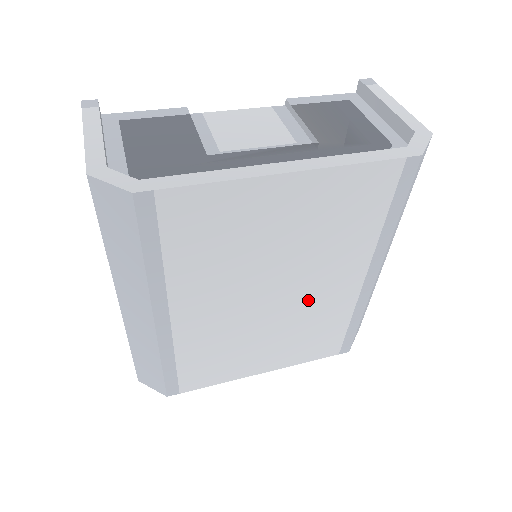
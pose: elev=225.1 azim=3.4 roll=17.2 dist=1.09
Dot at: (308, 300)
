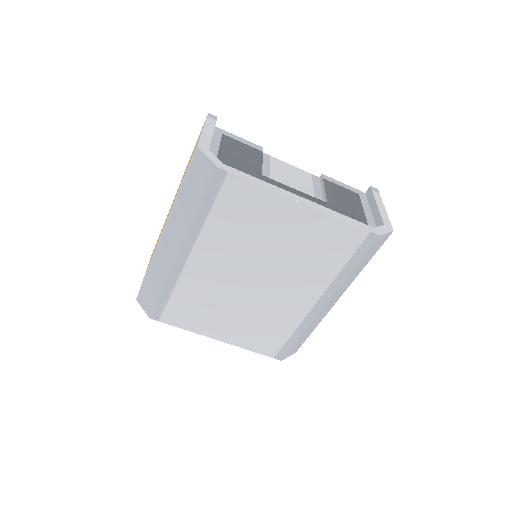
Dot at: (274, 298)
